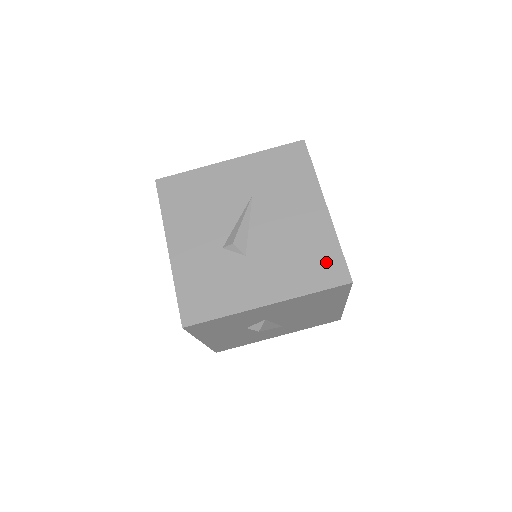
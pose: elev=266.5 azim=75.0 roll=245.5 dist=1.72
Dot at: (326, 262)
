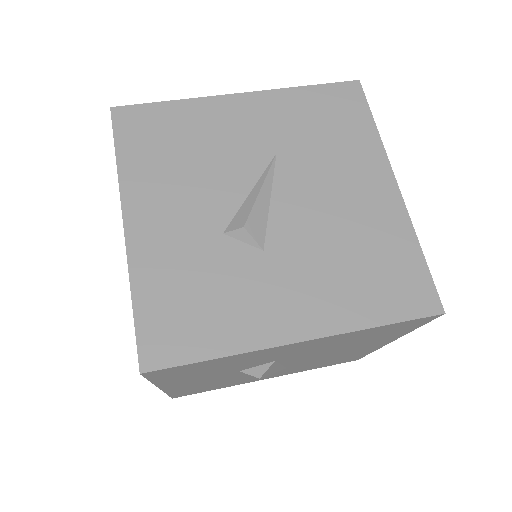
Dot at: (400, 274)
